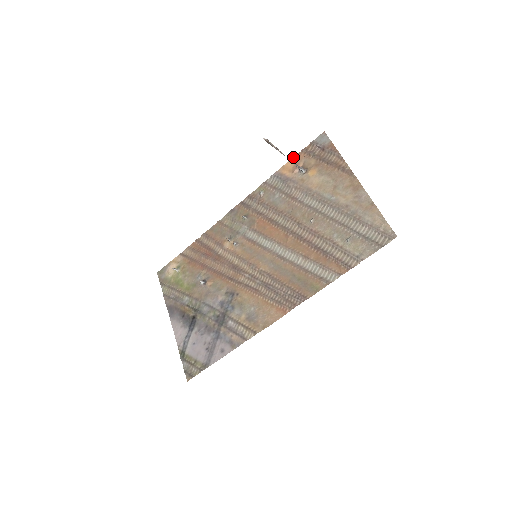
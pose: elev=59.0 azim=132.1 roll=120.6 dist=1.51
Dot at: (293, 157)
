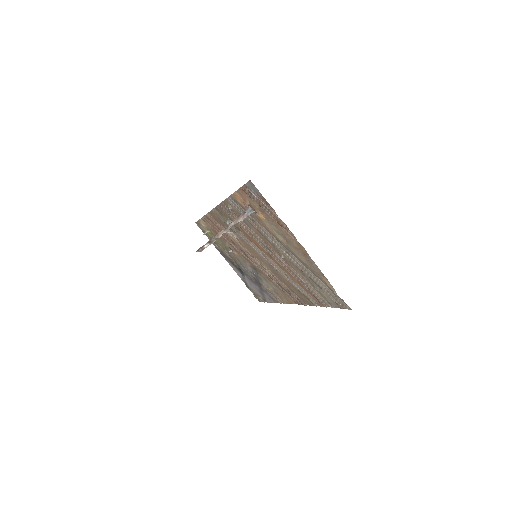
Dot at: (237, 190)
